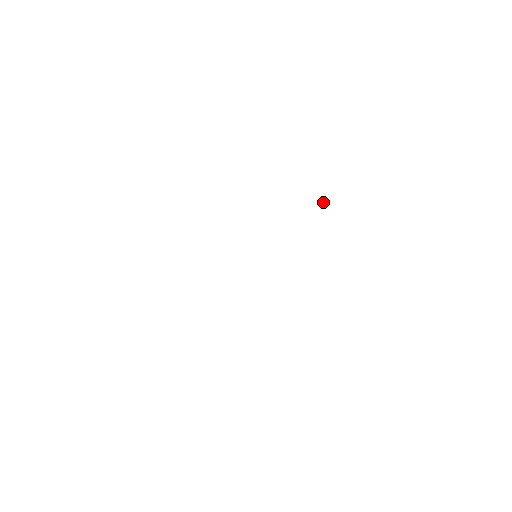
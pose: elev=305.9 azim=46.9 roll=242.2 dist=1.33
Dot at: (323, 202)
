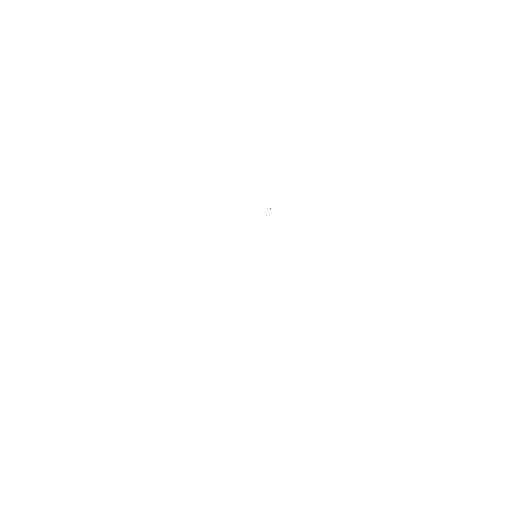
Dot at: occluded
